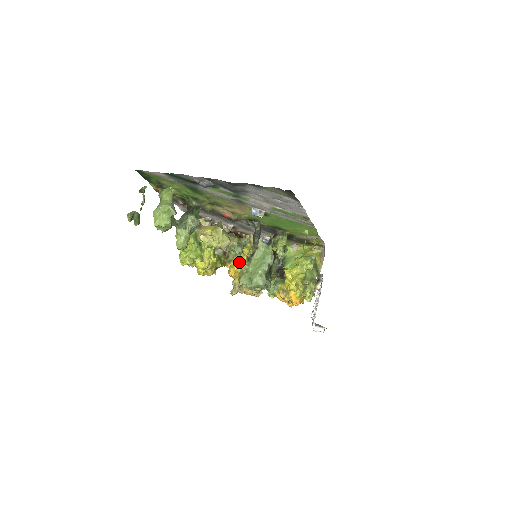
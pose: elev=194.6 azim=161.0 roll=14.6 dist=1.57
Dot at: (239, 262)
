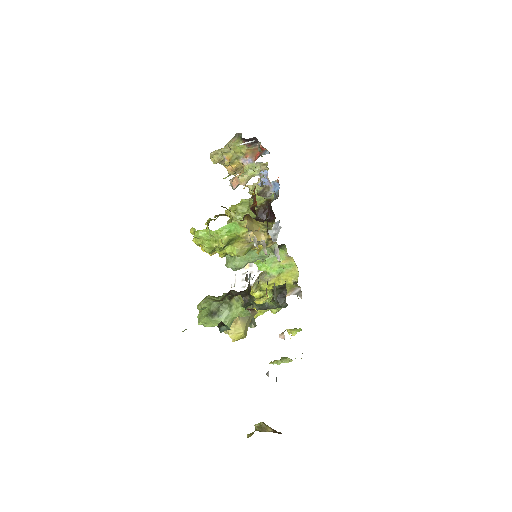
Dot at: occluded
